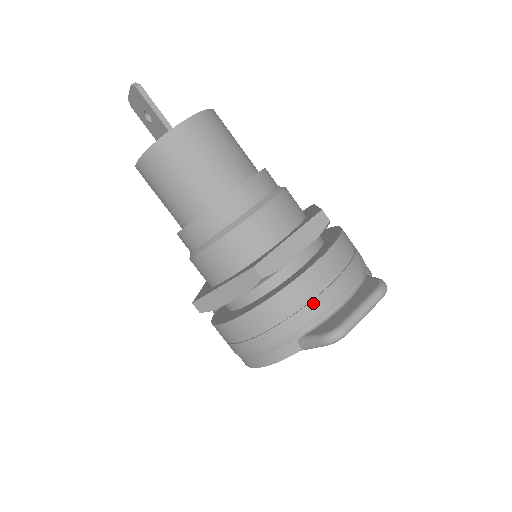
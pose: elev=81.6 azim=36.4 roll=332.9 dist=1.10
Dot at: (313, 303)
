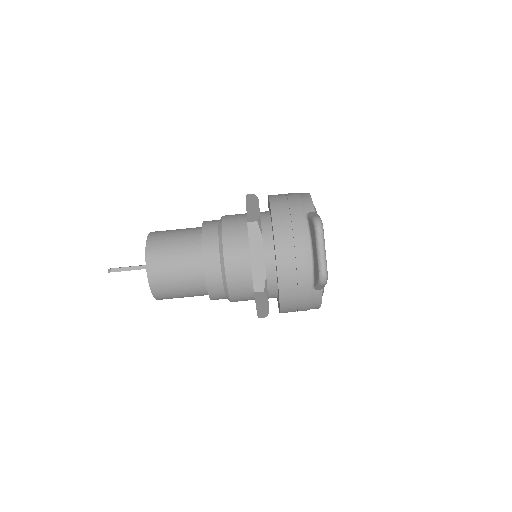
Dot at: (298, 270)
